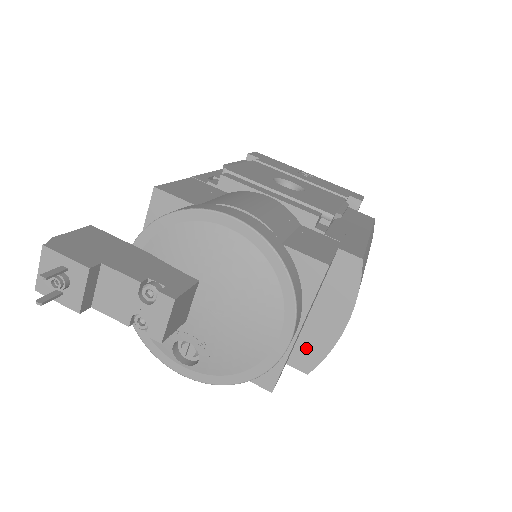
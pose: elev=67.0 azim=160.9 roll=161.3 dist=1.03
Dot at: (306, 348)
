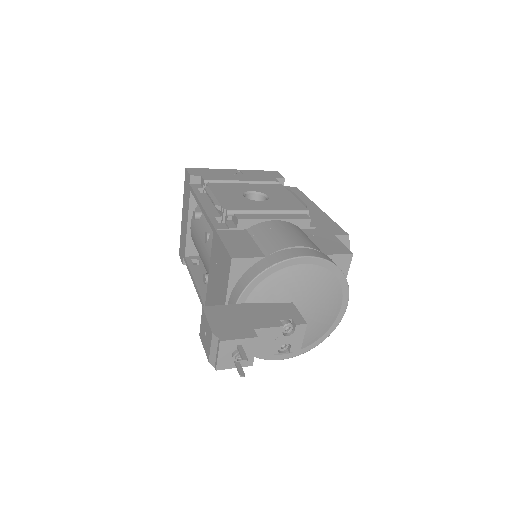
Dot at: occluded
